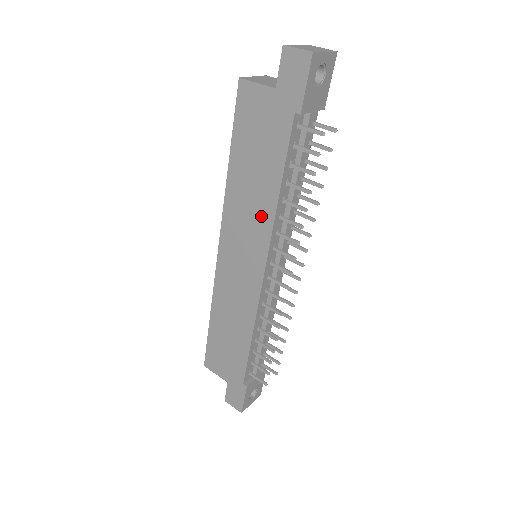
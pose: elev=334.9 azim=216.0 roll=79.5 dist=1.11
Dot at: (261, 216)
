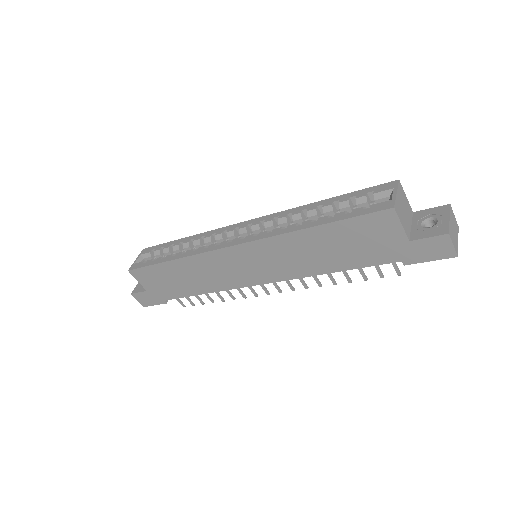
Dot at: (300, 267)
